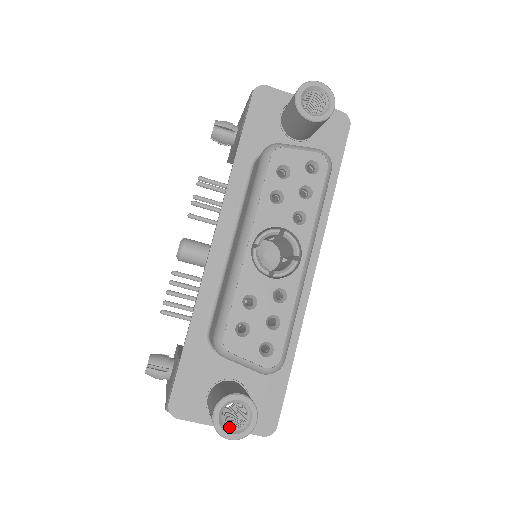
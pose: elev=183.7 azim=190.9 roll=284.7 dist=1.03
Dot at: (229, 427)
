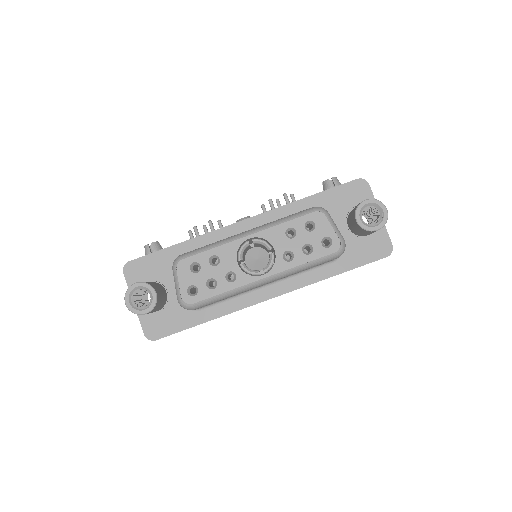
Dot at: (133, 299)
